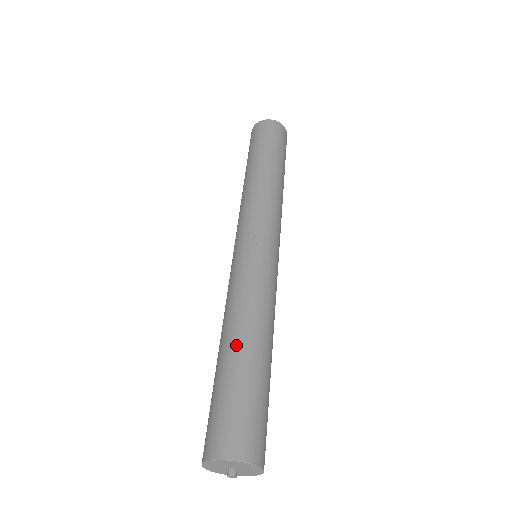
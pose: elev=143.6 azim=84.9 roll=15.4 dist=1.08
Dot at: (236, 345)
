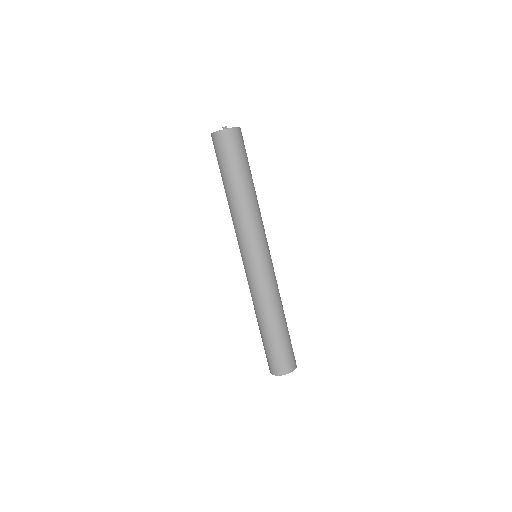
Dot at: (278, 323)
